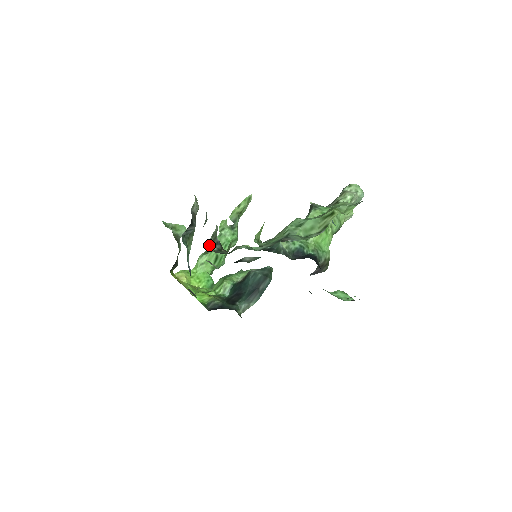
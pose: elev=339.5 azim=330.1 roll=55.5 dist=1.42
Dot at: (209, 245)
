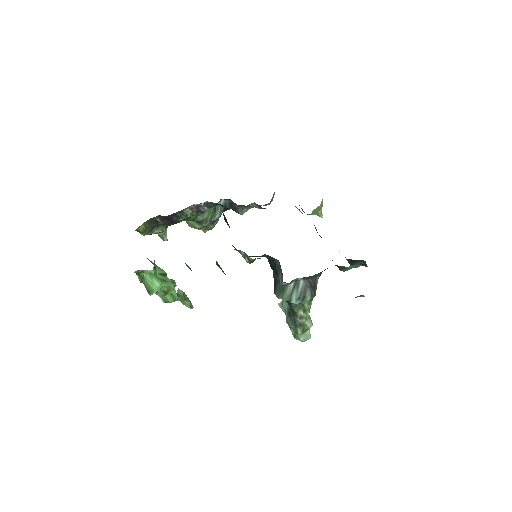
Dot at: occluded
